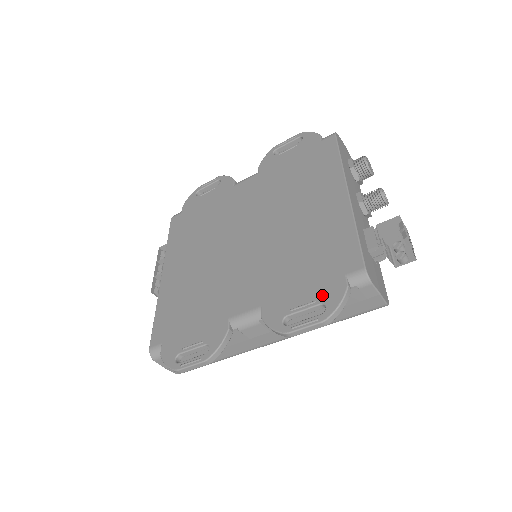
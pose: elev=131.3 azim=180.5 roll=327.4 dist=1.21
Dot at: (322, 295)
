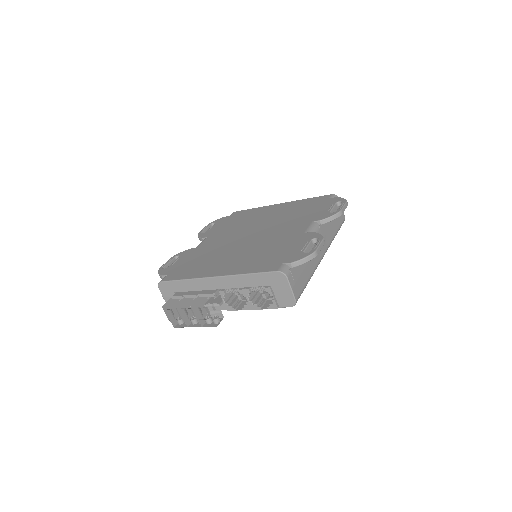
Dot at: (332, 203)
